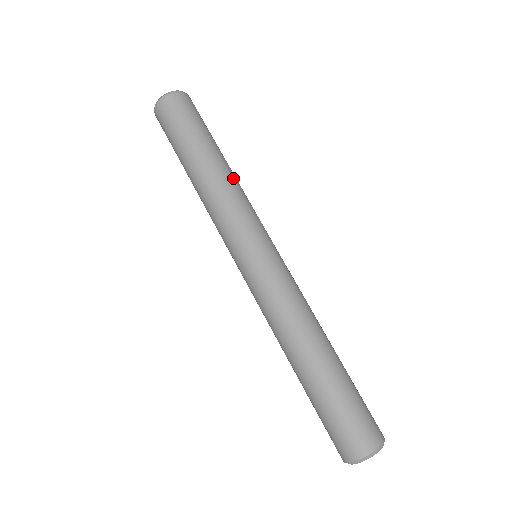
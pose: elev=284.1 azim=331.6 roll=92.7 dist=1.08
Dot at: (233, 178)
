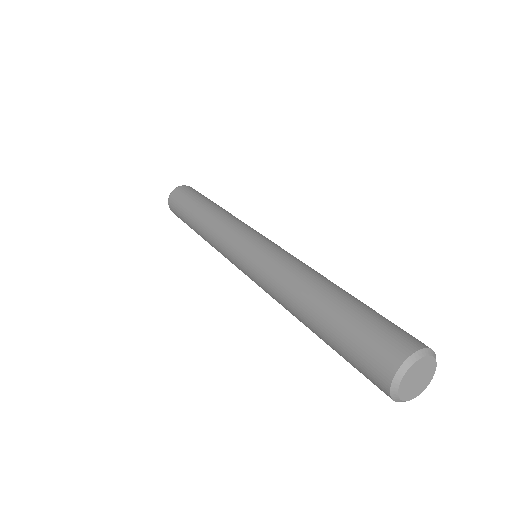
Dot at: (219, 212)
